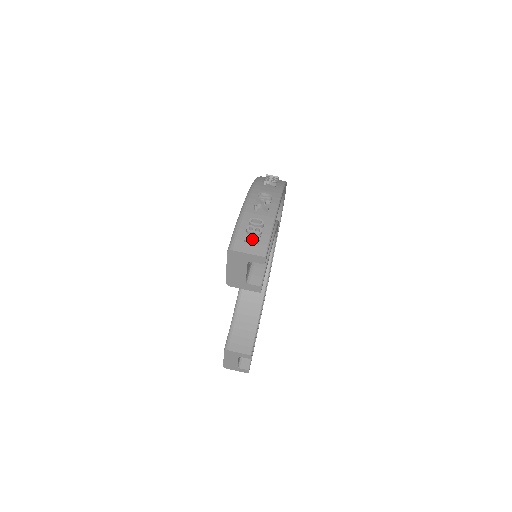
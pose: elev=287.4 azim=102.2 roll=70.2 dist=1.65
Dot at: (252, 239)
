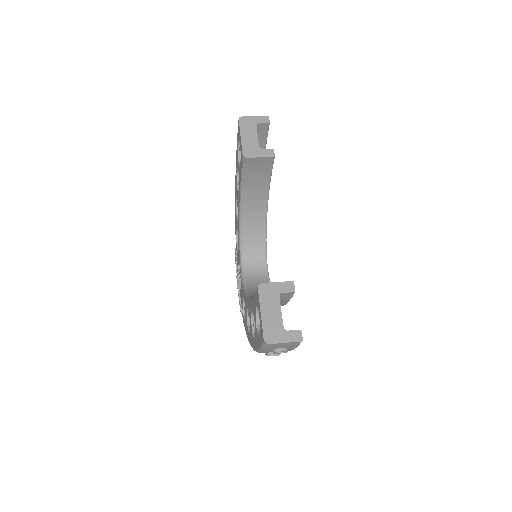
Dot at: occluded
